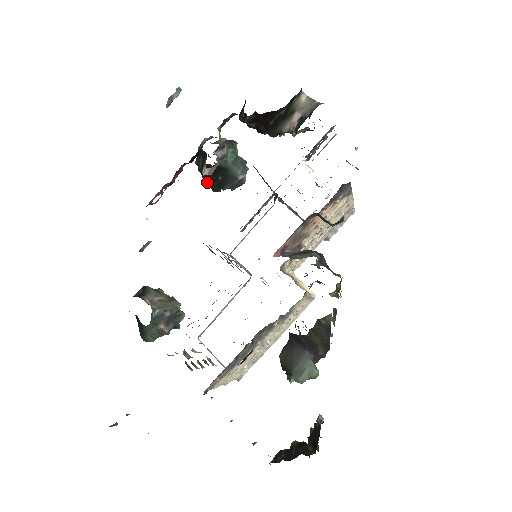
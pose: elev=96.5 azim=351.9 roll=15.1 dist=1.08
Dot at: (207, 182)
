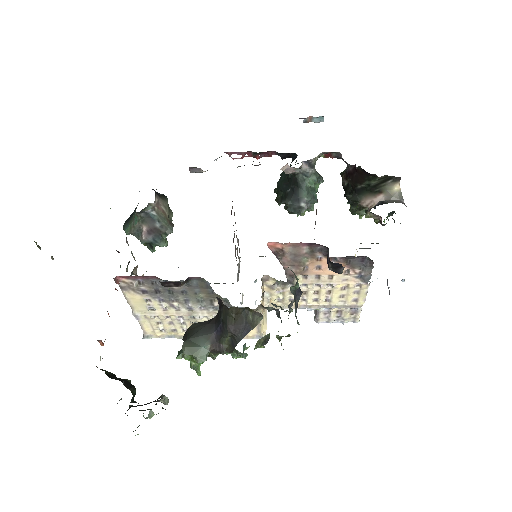
Dot at: (278, 187)
